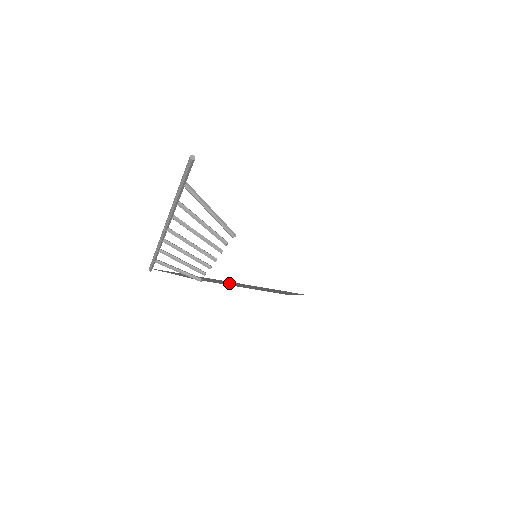
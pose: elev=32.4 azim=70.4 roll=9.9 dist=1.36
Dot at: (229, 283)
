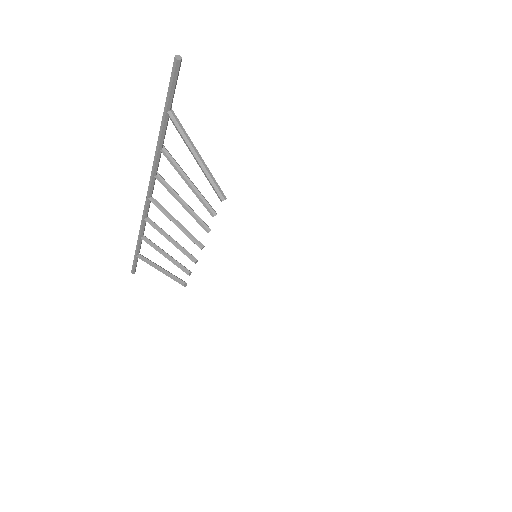
Dot at: occluded
